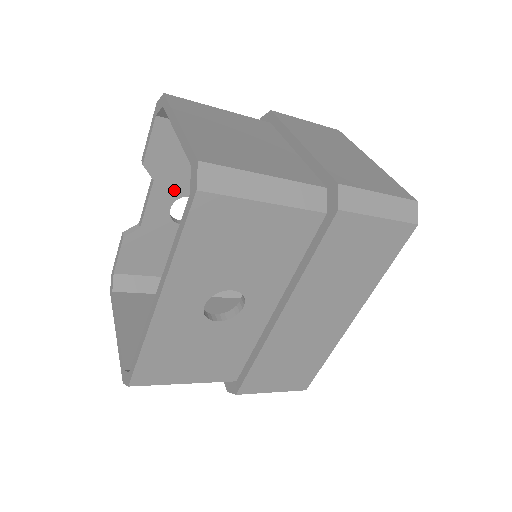
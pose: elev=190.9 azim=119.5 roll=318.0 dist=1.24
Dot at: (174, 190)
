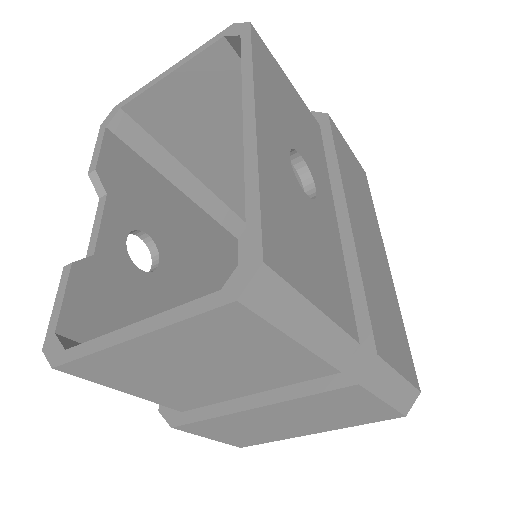
Dot at: (128, 217)
